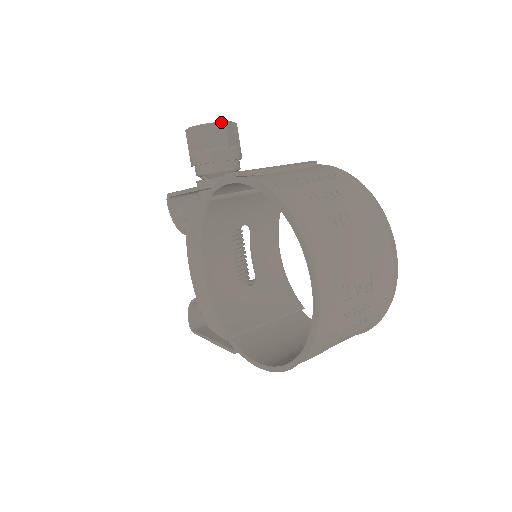
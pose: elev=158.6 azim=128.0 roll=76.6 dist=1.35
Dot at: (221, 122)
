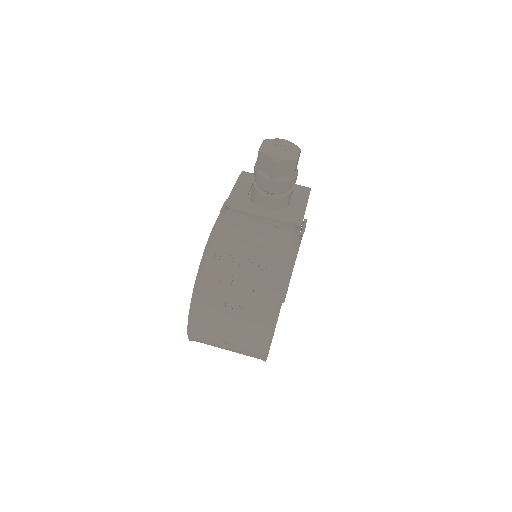
Dot at: (273, 159)
